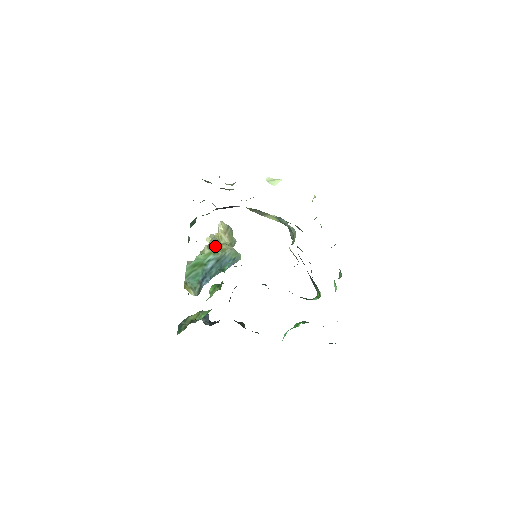
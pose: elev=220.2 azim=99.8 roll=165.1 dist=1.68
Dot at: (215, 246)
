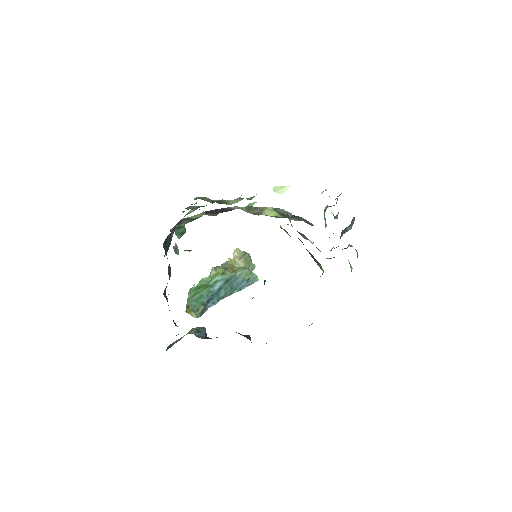
Dot at: (225, 268)
